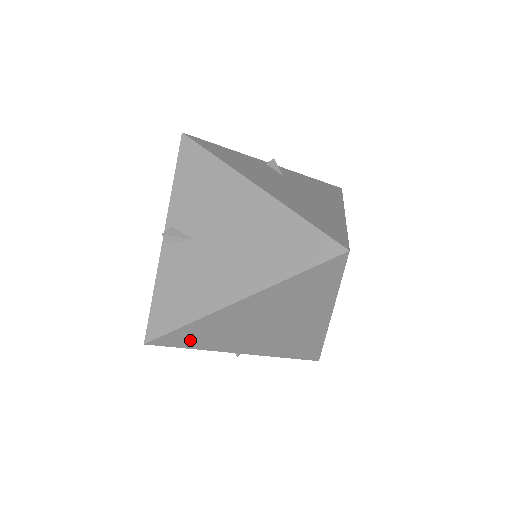
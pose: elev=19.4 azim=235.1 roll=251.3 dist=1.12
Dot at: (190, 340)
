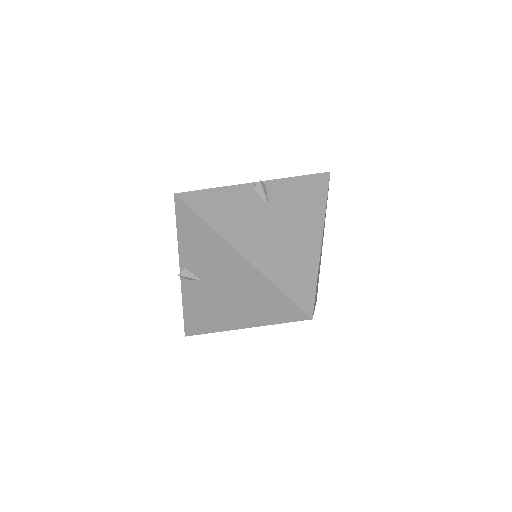
Dot at: occluded
